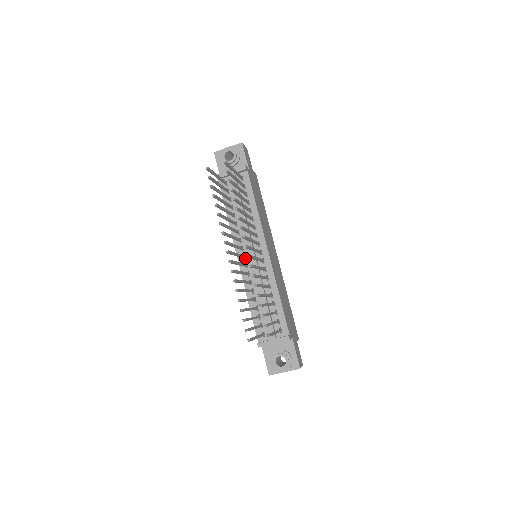
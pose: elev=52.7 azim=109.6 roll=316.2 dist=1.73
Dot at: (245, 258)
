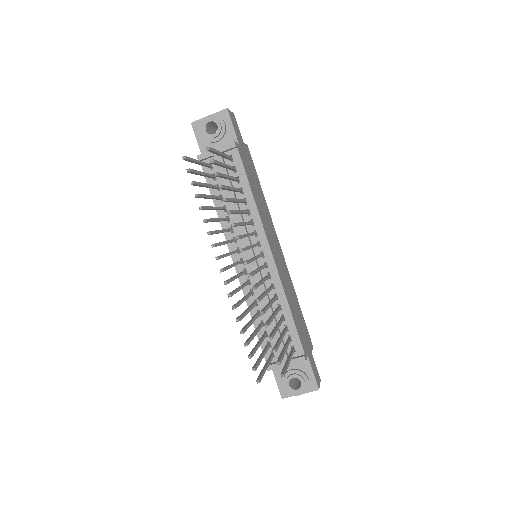
Dot at: (243, 262)
